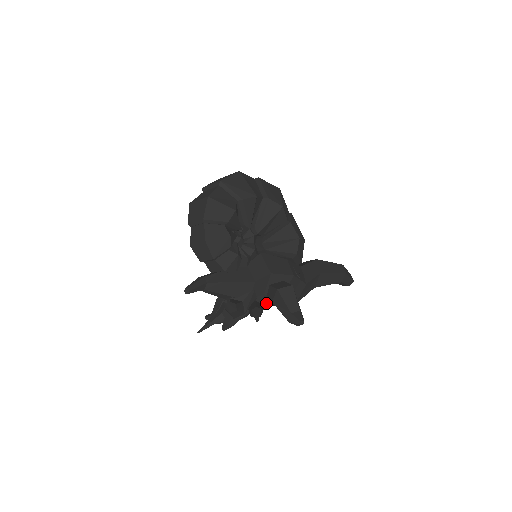
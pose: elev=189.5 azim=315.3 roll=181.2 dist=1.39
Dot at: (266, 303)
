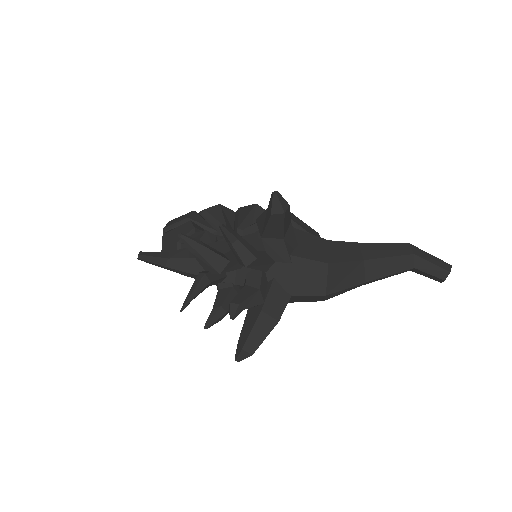
Dot at: (285, 278)
